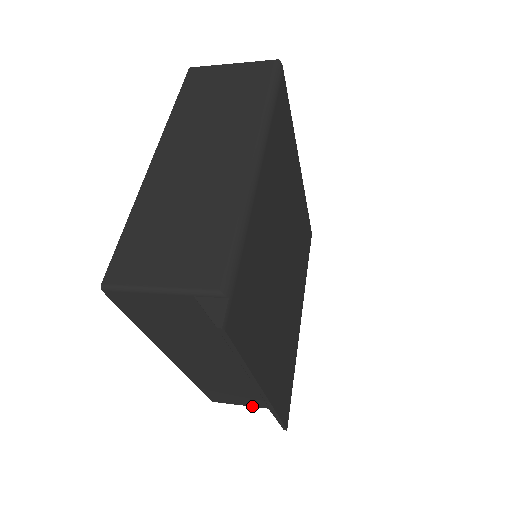
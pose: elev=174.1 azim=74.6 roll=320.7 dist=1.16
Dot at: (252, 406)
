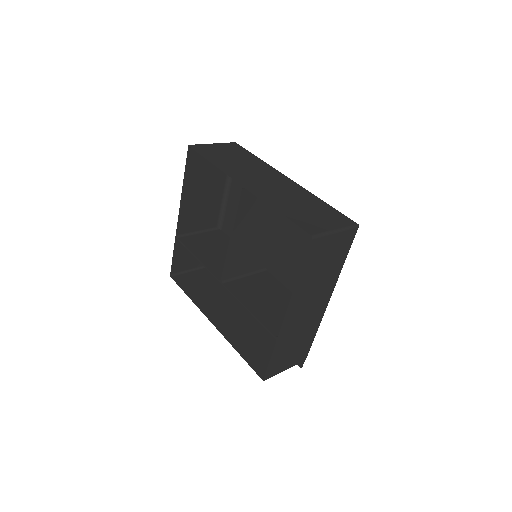
Dot at: (194, 271)
